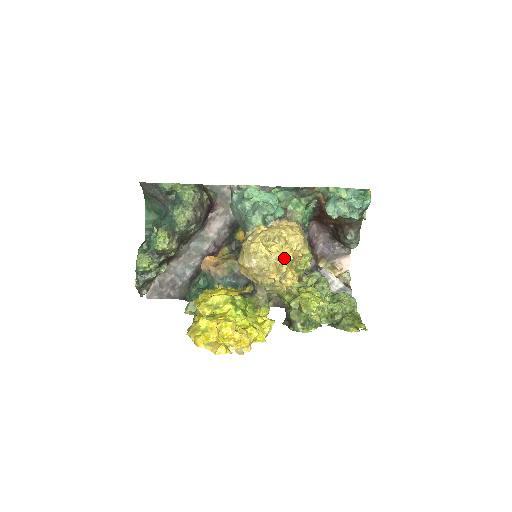
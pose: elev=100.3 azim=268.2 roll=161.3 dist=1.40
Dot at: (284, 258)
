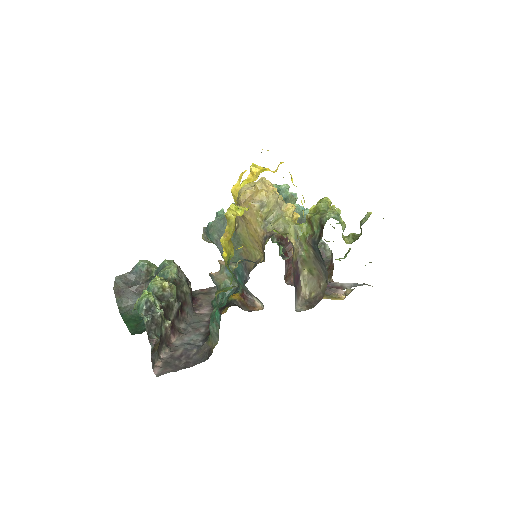
Dot at: occluded
